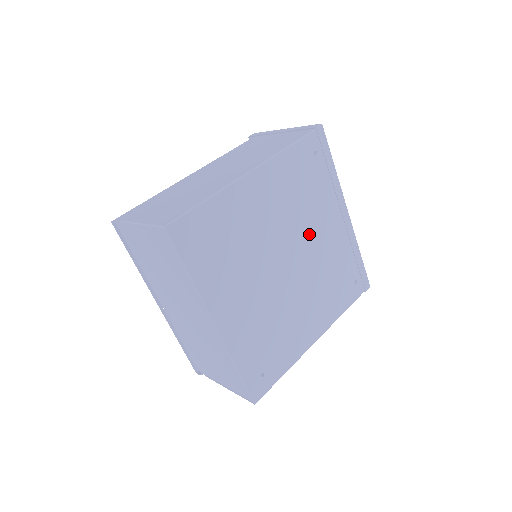
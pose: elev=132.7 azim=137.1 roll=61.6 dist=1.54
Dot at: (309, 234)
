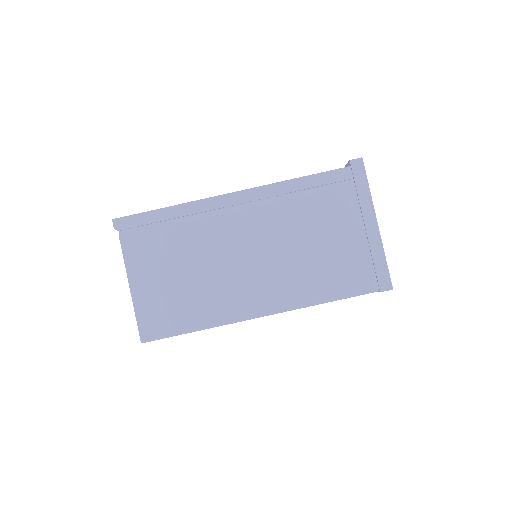
Dot at: occluded
